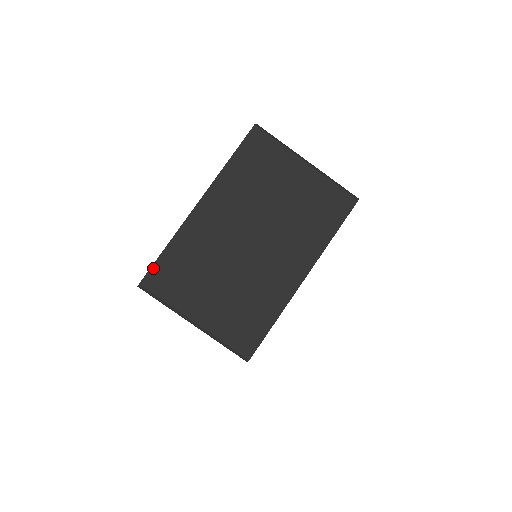
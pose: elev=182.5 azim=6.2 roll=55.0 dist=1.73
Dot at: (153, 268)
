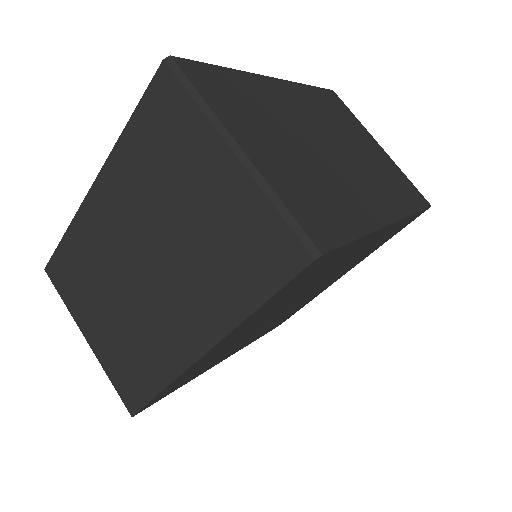
Dot at: (199, 64)
